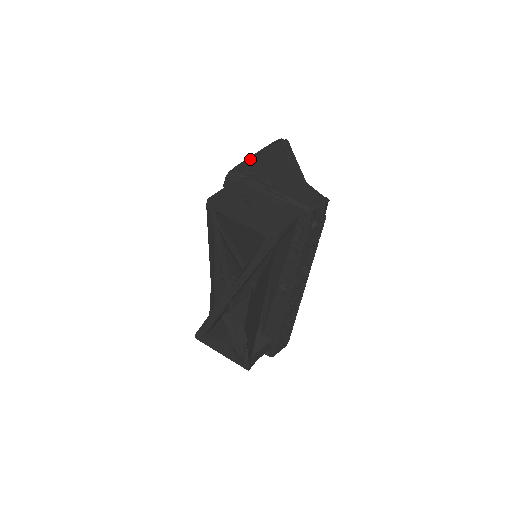
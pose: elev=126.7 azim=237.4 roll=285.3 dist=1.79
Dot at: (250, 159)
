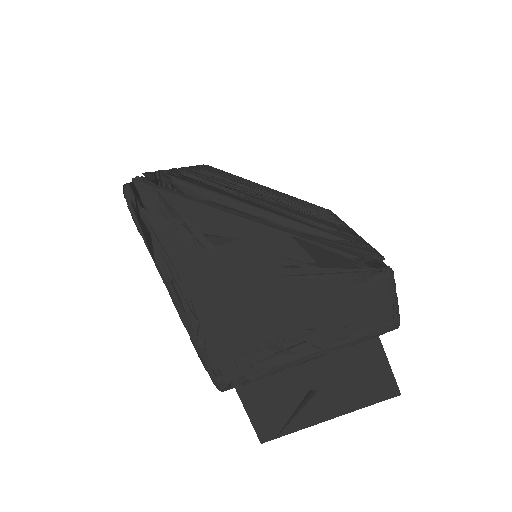
Dot at: (190, 324)
